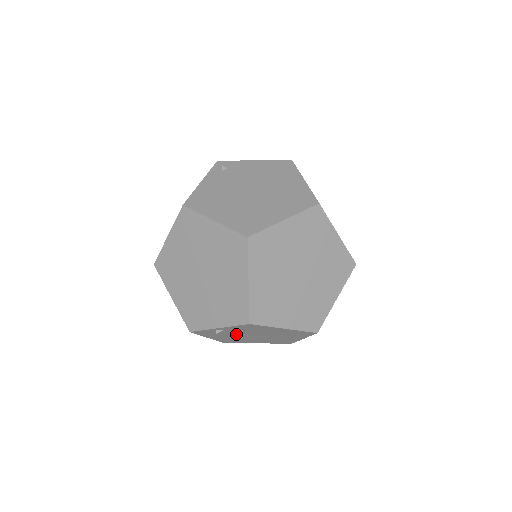
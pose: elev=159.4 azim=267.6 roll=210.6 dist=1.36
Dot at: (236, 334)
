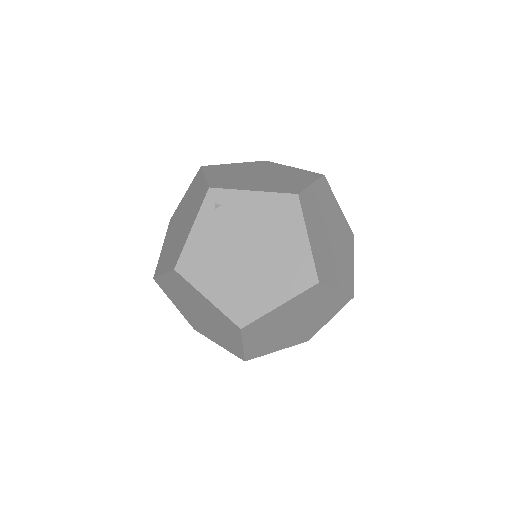
Dot at: occluded
